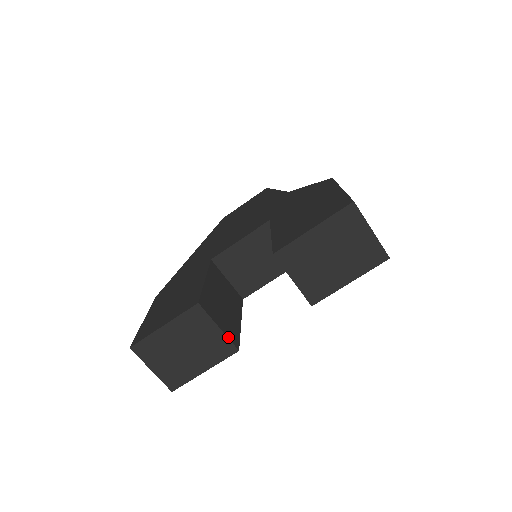
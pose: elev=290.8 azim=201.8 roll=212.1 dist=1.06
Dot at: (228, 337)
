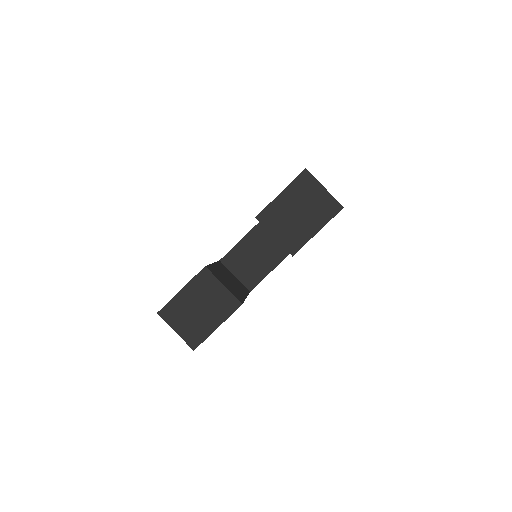
Dot at: (232, 293)
